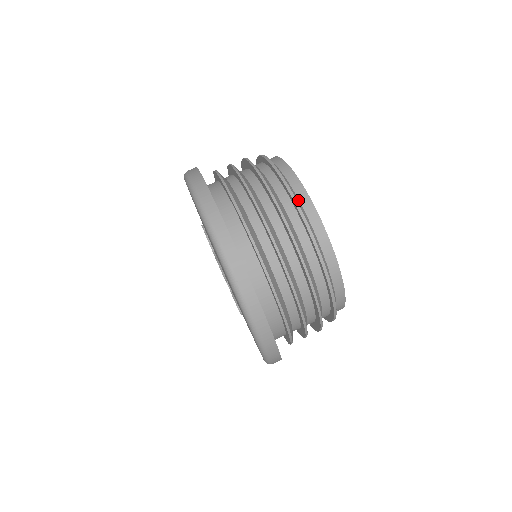
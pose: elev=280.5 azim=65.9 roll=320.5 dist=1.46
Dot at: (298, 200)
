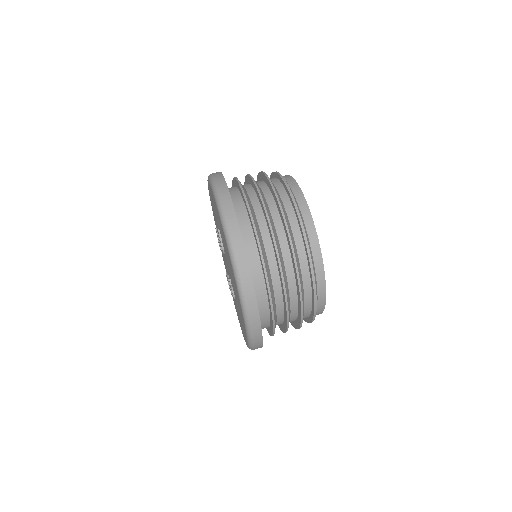
Dot at: (287, 182)
